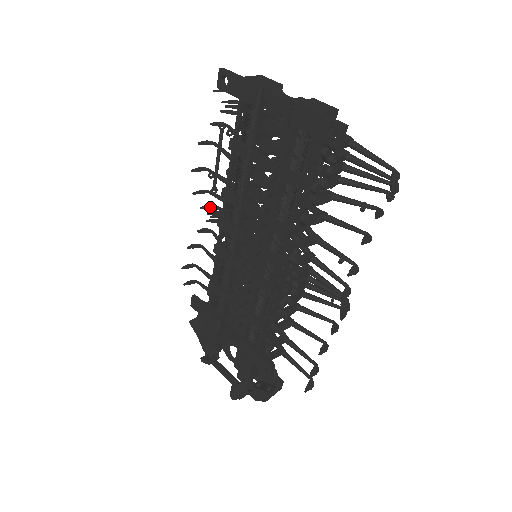
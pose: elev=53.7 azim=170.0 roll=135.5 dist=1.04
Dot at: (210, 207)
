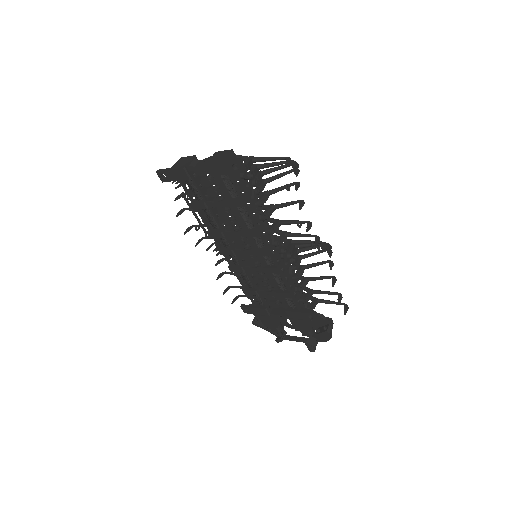
Dot at: (211, 246)
